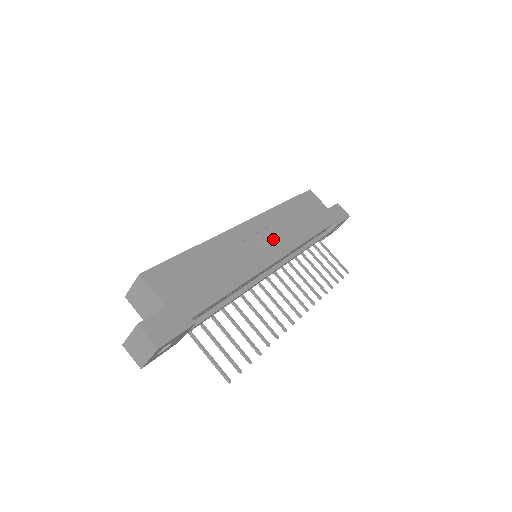
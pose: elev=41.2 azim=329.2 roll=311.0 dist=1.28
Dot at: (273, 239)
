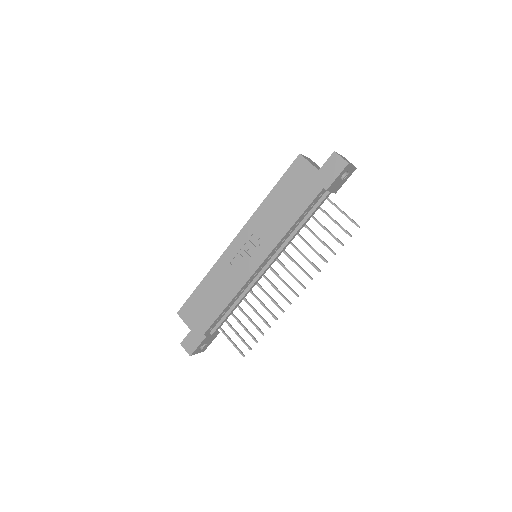
Dot at: (256, 246)
